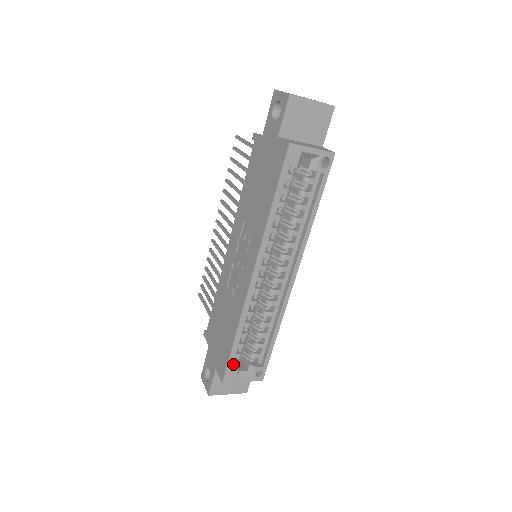
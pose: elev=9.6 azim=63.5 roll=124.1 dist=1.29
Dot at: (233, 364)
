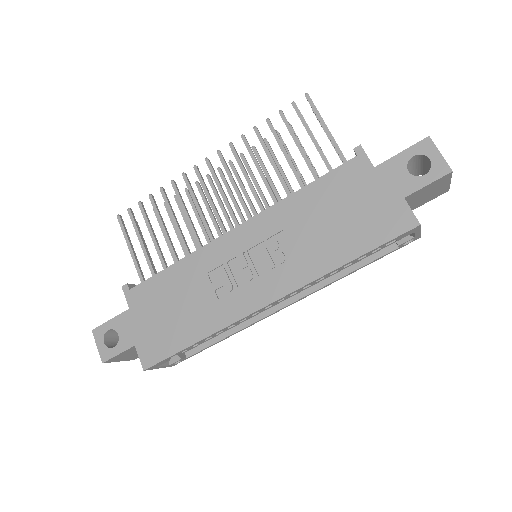
Dot at: occluded
